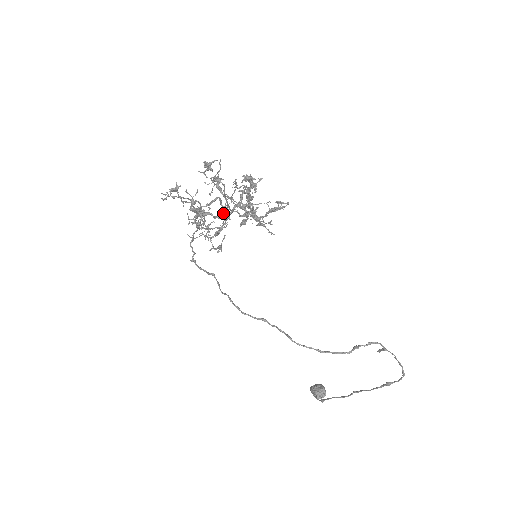
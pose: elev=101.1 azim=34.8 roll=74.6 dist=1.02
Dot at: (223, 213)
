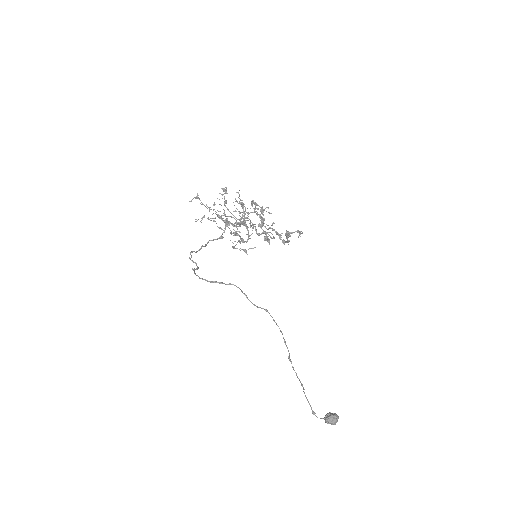
Dot at: occluded
